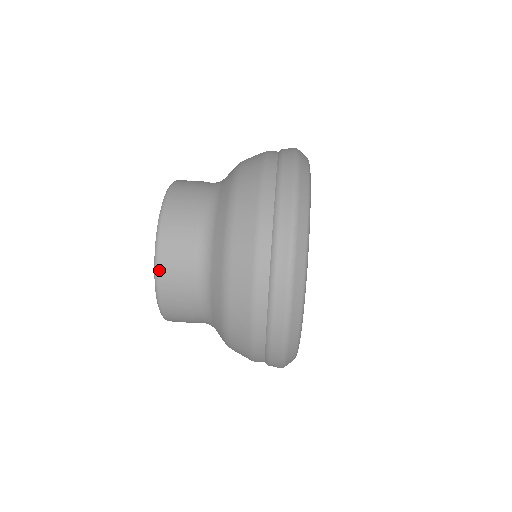
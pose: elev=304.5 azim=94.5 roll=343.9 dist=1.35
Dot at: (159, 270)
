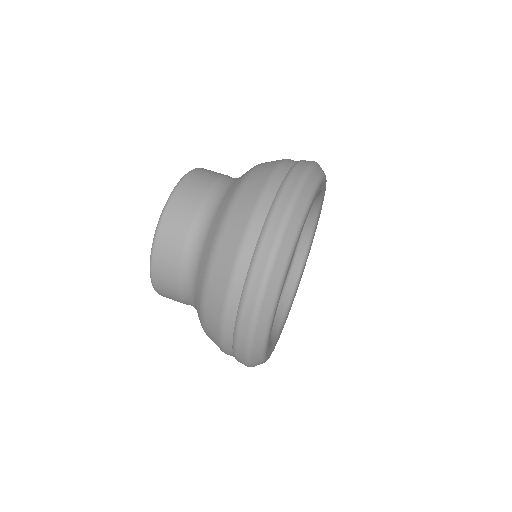
Dot at: (170, 203)
